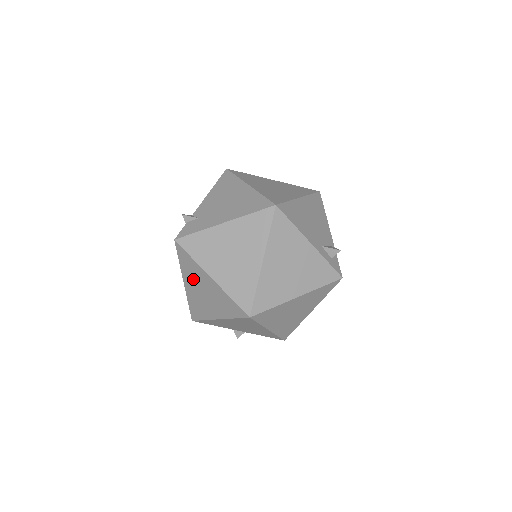
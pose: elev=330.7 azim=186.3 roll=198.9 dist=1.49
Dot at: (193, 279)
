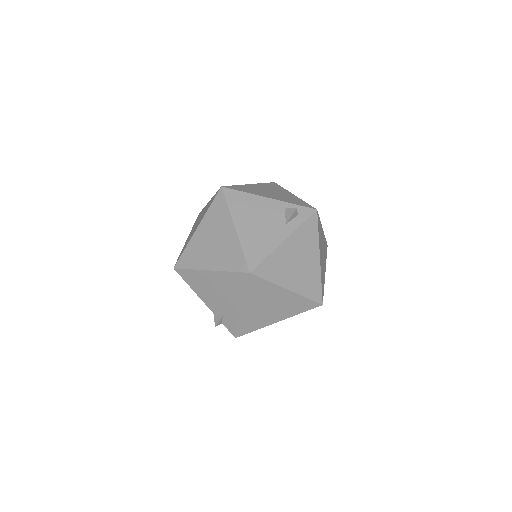
Dot at: occluded
